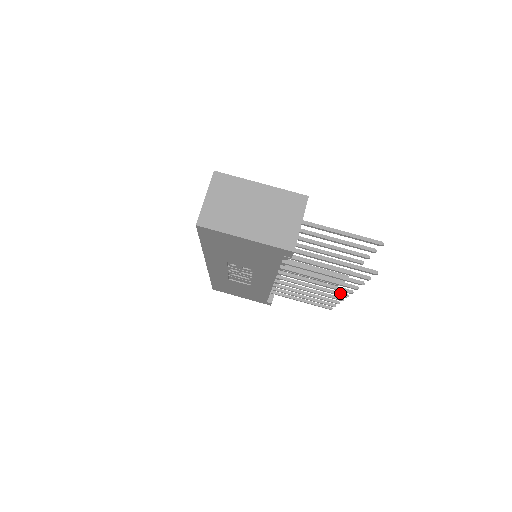
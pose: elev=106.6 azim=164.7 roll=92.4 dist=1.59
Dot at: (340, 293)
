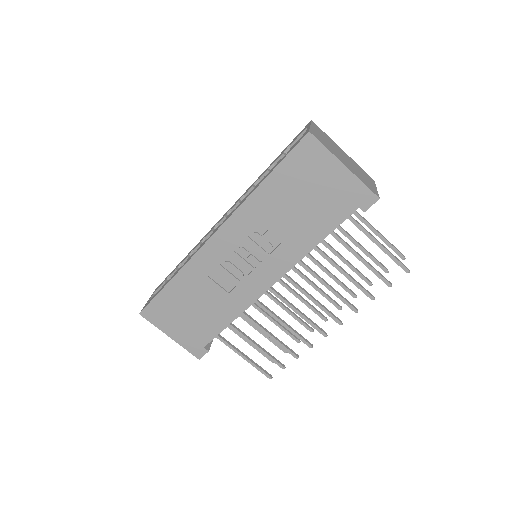
Dot at: (321, 329)
